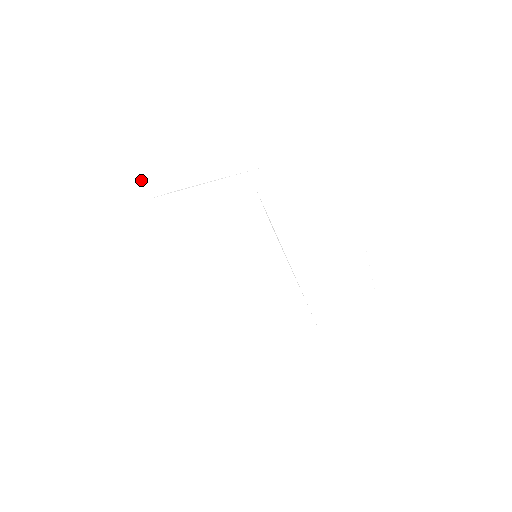
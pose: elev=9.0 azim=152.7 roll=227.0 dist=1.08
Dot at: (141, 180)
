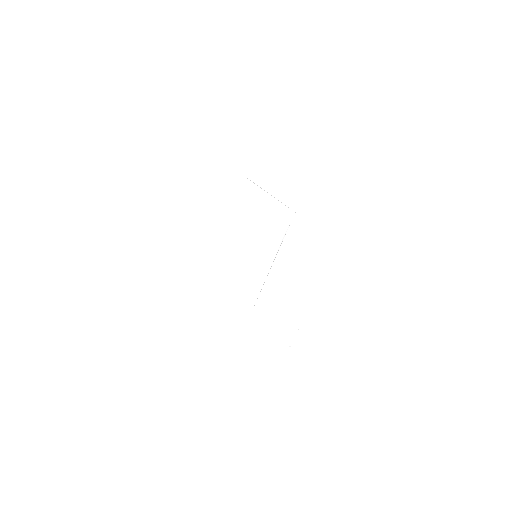
Dot at: (246, 160)
